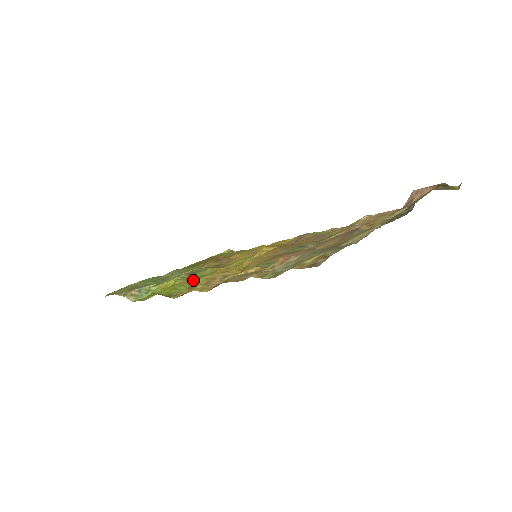
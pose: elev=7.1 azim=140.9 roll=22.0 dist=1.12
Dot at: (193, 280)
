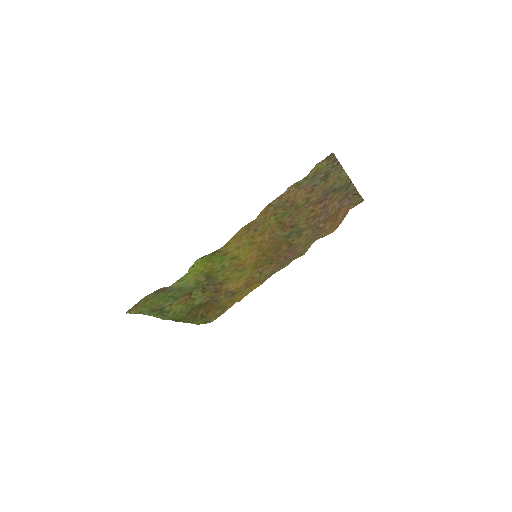
Dot at: (219, 263)
